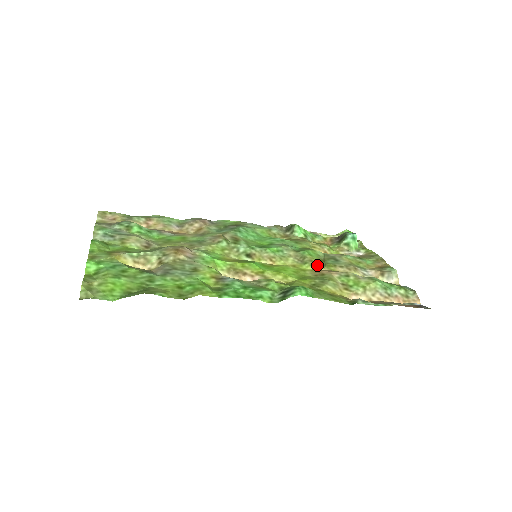
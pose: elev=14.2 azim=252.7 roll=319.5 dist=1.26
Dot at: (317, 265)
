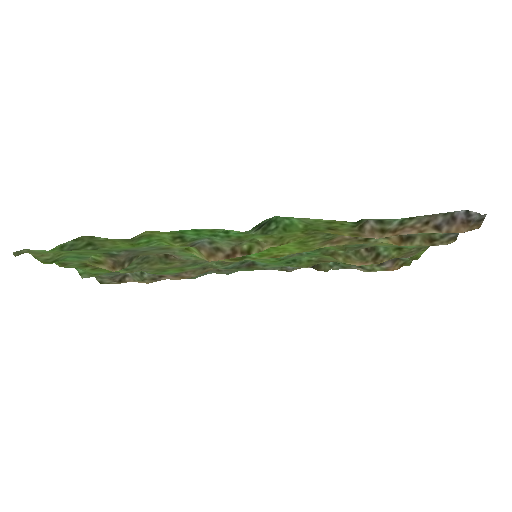
Dot at: (331, 245)
